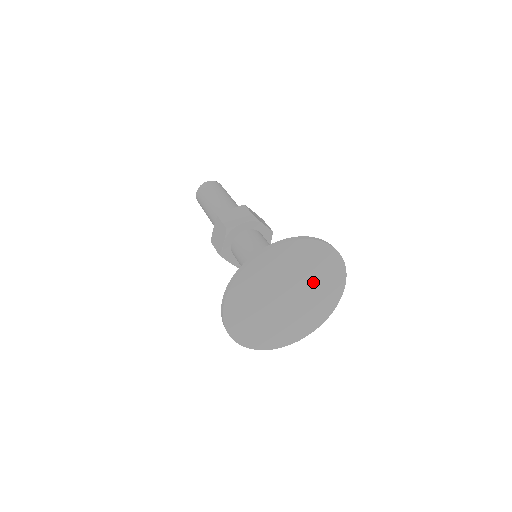
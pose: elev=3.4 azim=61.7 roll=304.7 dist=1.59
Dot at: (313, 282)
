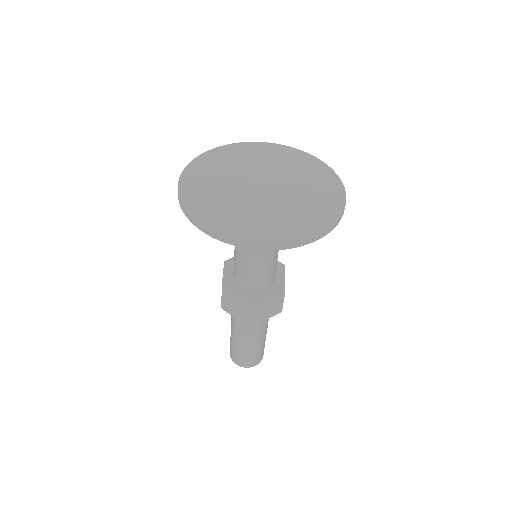
Dot at: (290, 175)
